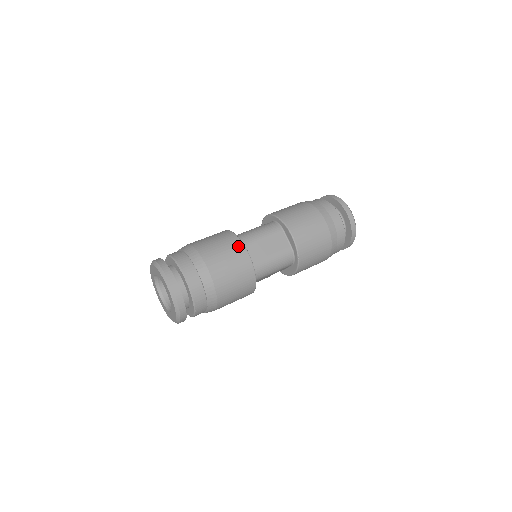
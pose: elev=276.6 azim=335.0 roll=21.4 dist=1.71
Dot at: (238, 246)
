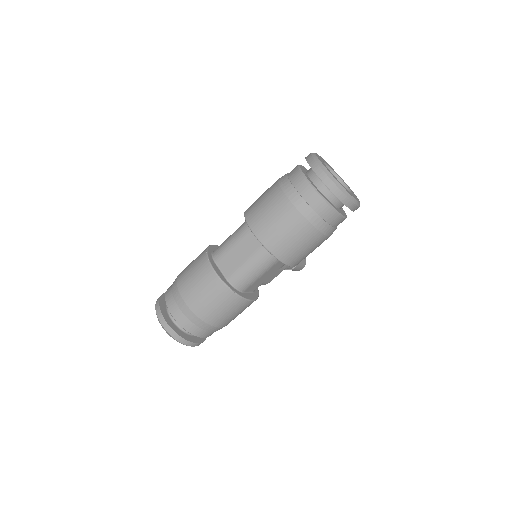
Dot at: (205, 266)
